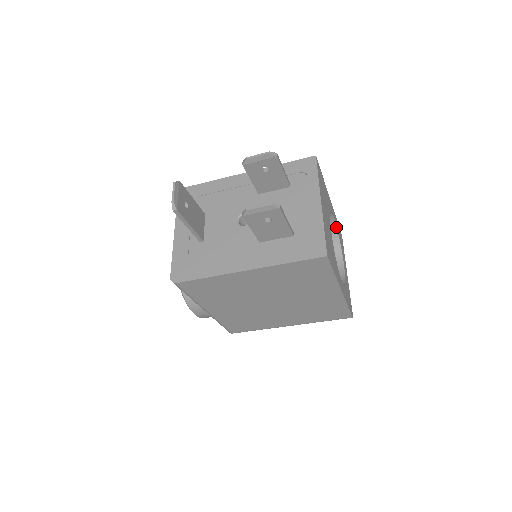
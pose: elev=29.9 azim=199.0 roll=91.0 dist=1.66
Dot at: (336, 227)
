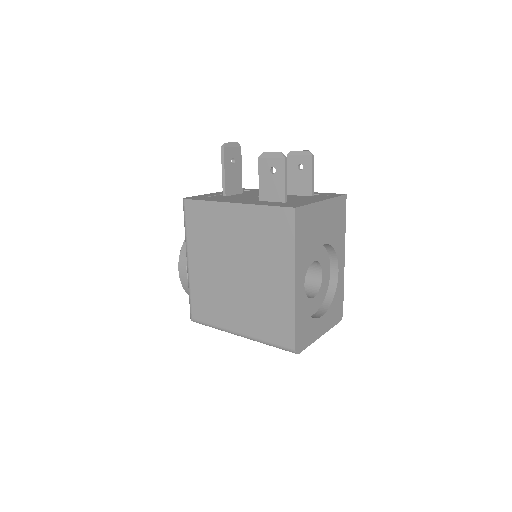
Dot at: (337, 285)
